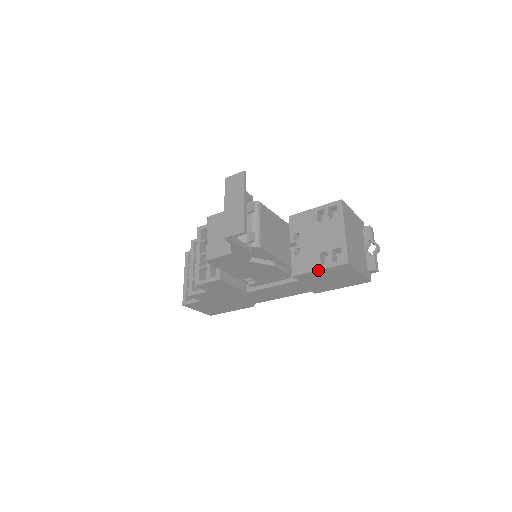
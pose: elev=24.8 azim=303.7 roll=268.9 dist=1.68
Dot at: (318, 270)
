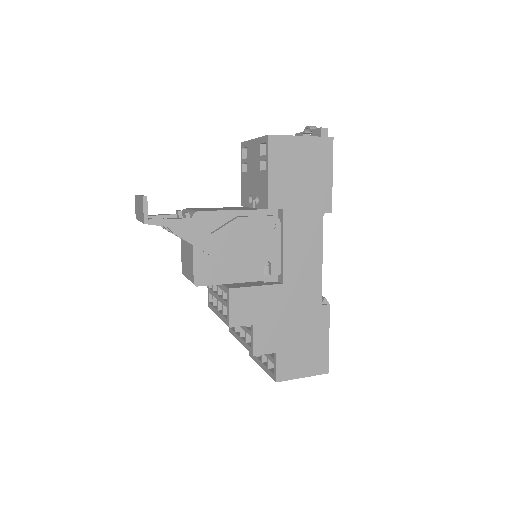
Dot at: (268, 174)
